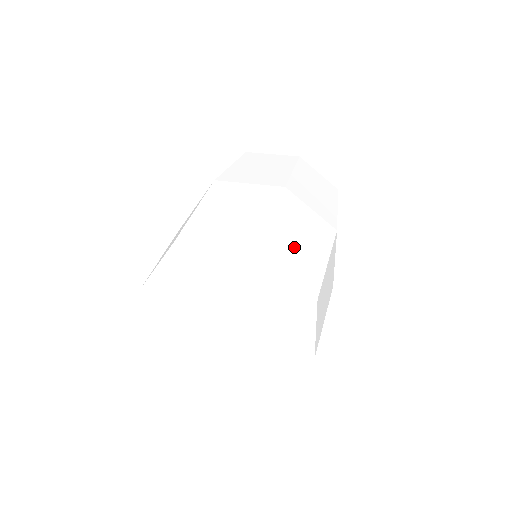
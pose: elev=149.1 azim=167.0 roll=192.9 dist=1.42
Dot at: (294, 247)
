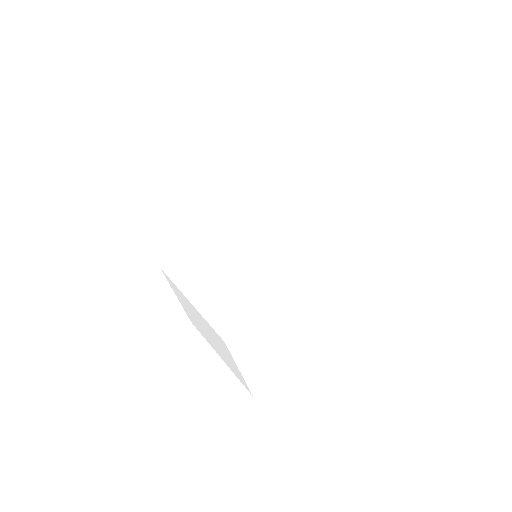
Dot at: occluded
